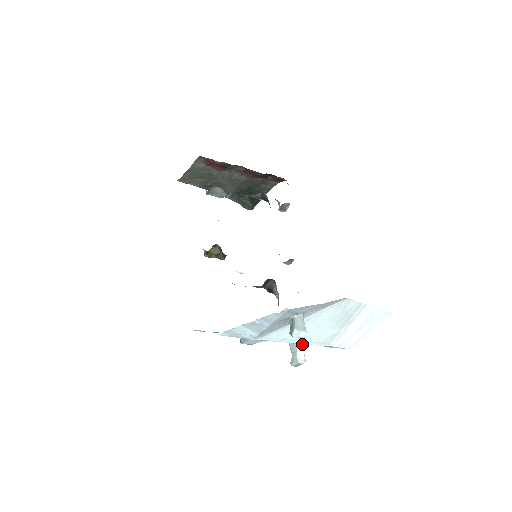
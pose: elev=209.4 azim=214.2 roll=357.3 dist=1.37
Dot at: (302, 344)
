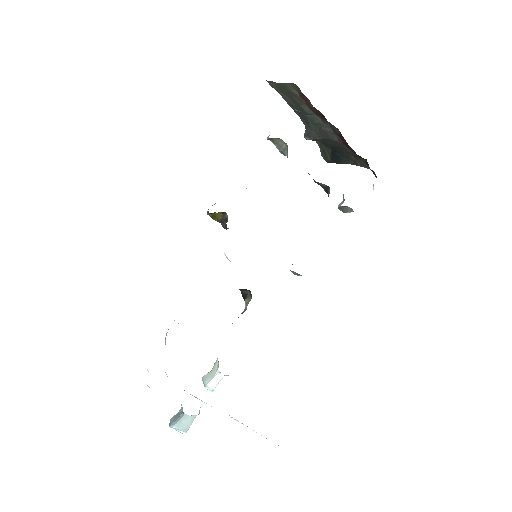
Dot at: (223, 375)
